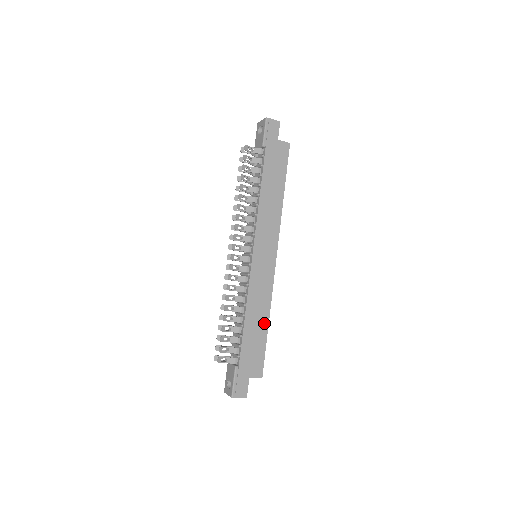
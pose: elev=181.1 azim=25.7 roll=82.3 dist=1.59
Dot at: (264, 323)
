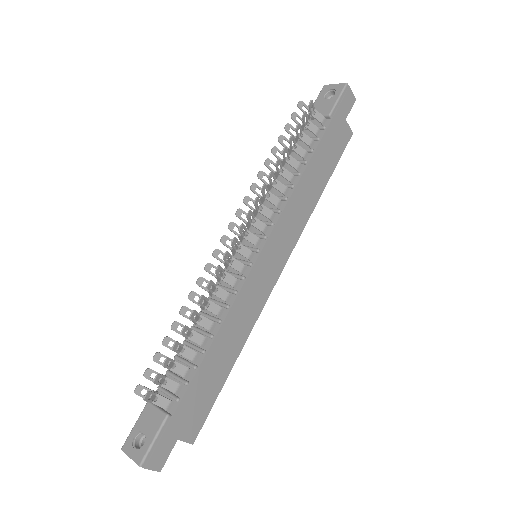
Dot at: (231, 359)
